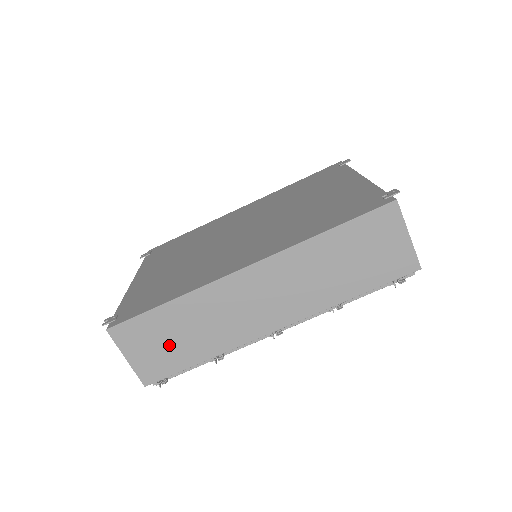
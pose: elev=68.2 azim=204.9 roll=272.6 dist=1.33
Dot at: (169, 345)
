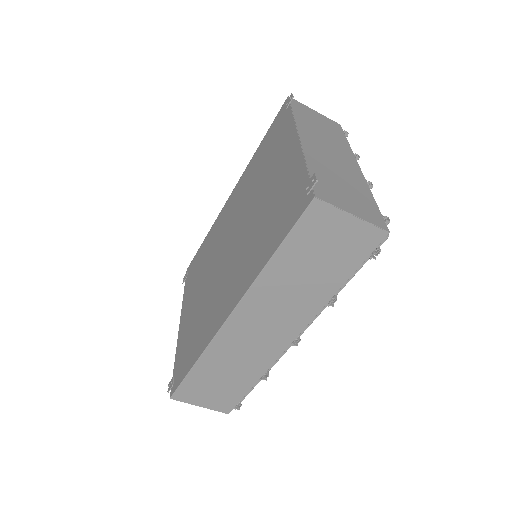
Dot at: (221, 386)
